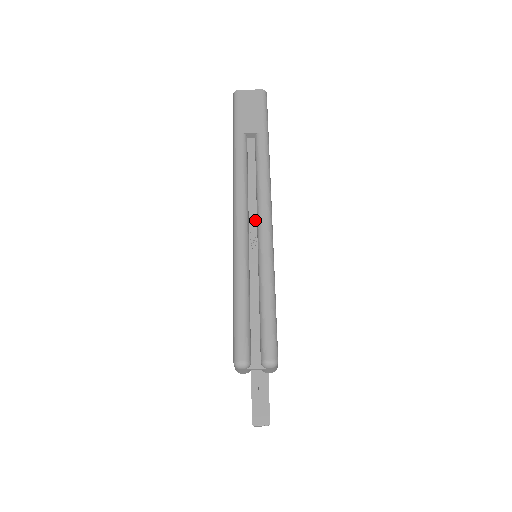
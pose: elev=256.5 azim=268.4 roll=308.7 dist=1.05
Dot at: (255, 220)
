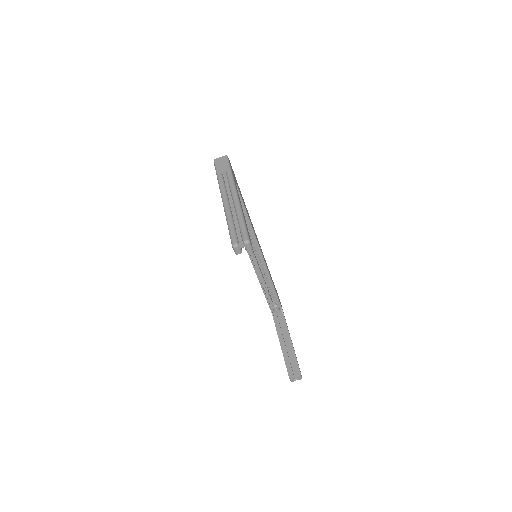
Dot at: (232, 201)
